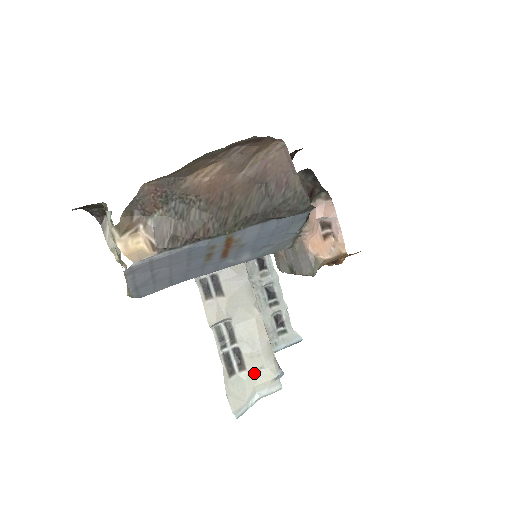
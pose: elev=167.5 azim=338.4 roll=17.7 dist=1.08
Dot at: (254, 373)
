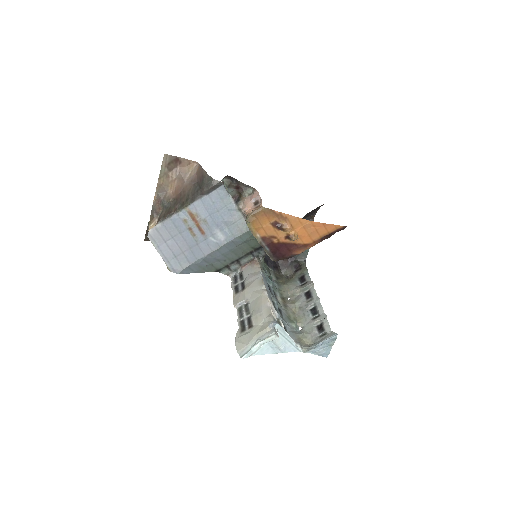
Dot at: (257, 328)
